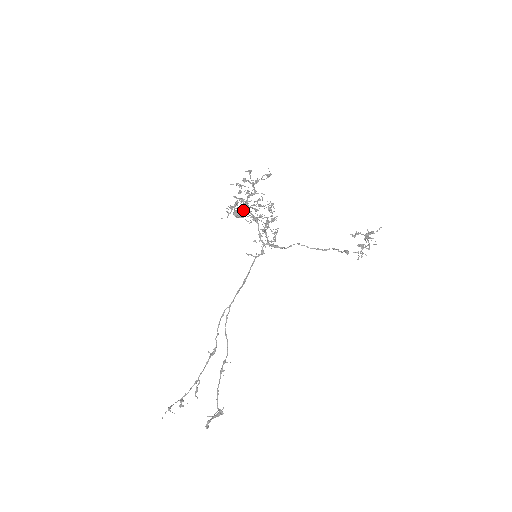
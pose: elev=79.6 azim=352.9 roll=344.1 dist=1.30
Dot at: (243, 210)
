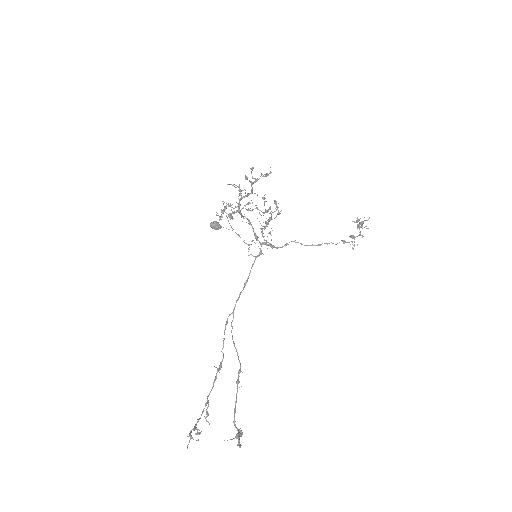
Dot at: occluded
